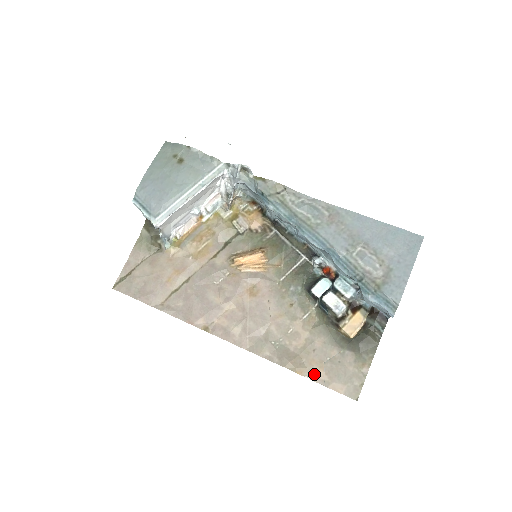
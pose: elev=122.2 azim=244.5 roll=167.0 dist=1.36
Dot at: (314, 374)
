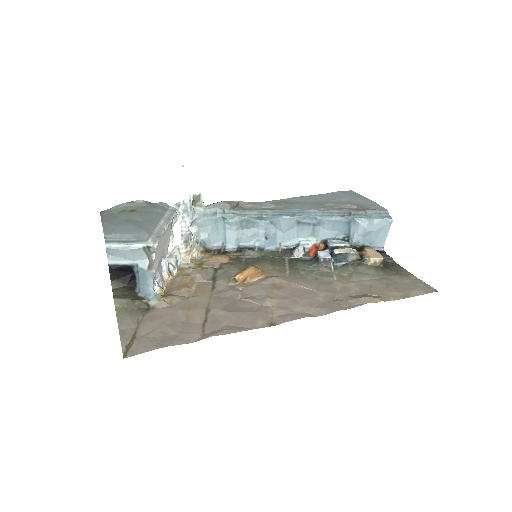
Dot at: (392, 296)
